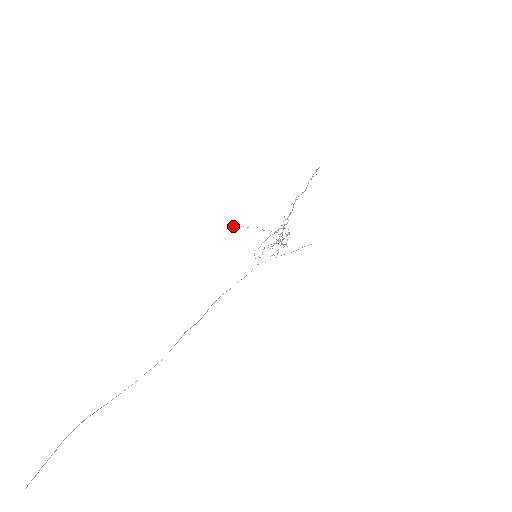
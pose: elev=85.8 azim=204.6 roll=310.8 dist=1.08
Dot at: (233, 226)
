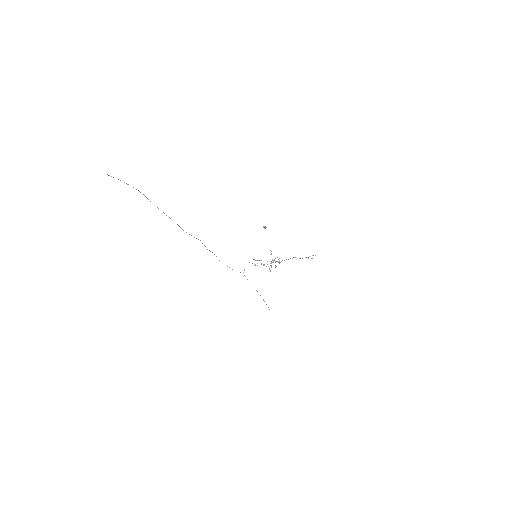
Dot at: (265, 226)
